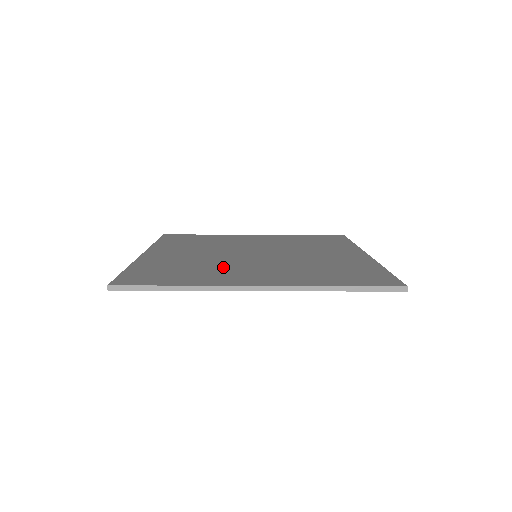
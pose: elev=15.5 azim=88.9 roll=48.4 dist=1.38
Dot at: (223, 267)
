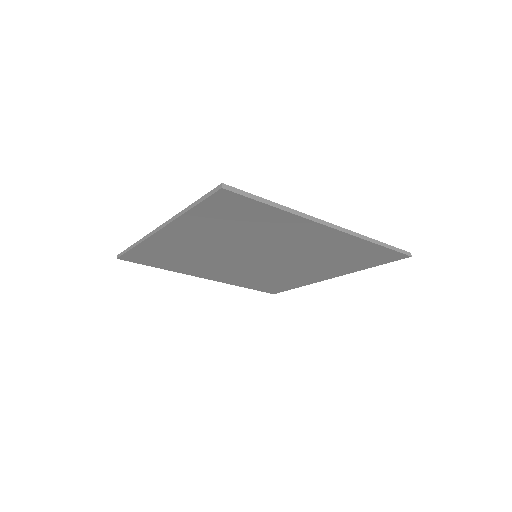
Dot at: occluded
